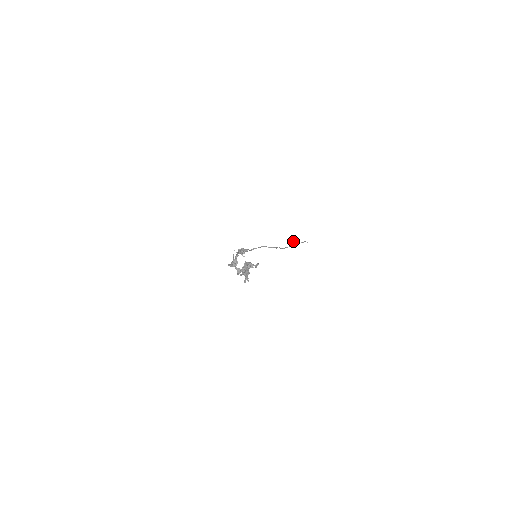
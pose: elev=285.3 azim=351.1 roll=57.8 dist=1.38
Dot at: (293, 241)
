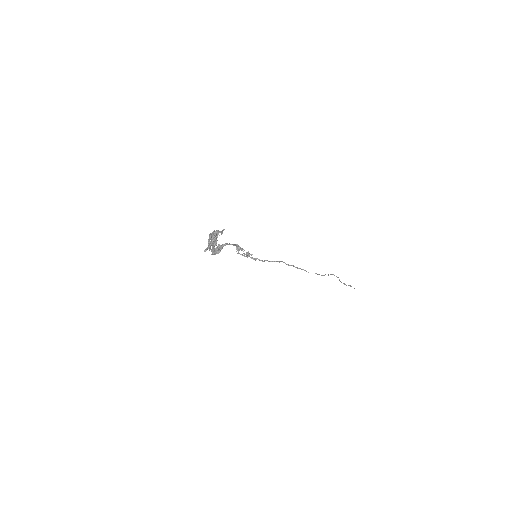
Dot at: occluded
